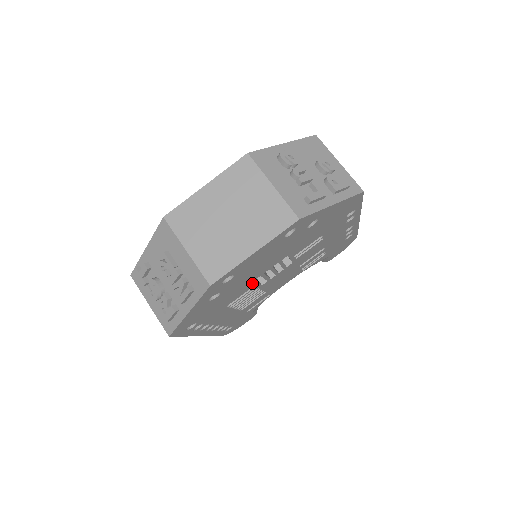
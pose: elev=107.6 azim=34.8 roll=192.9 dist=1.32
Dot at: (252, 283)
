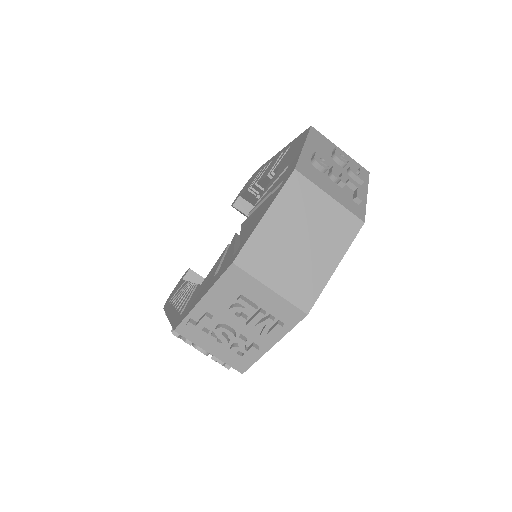
Dot at: occluded
